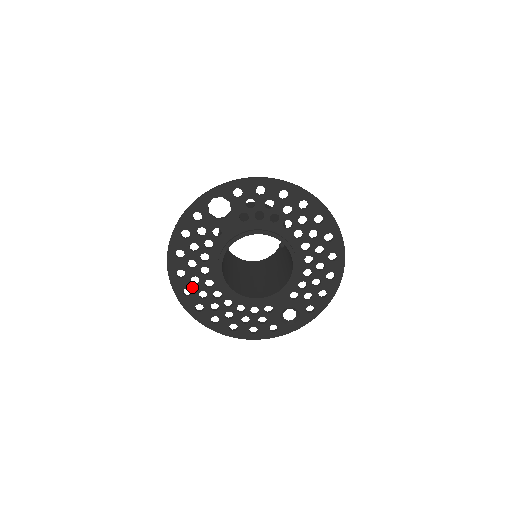
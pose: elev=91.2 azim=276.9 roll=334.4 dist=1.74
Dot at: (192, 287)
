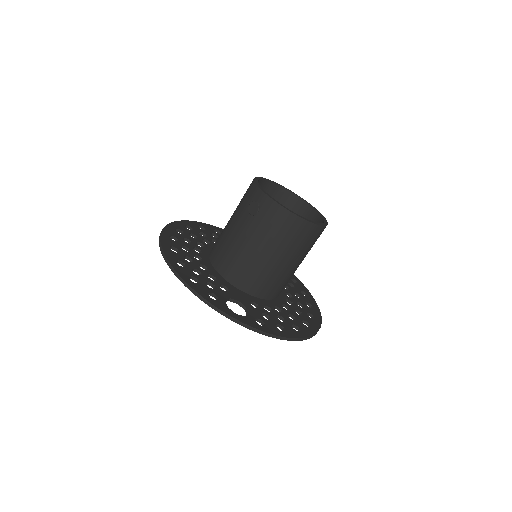
Dot at: occluded
